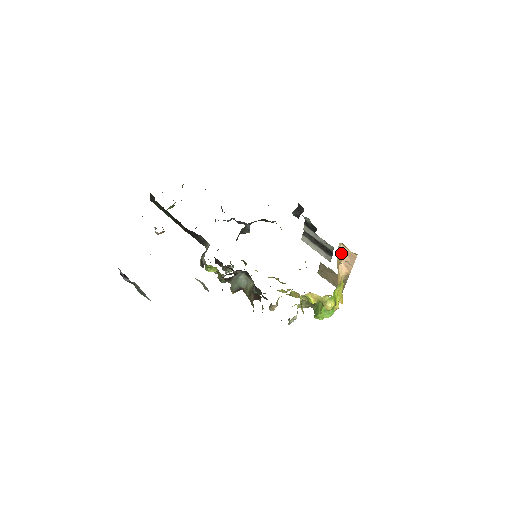
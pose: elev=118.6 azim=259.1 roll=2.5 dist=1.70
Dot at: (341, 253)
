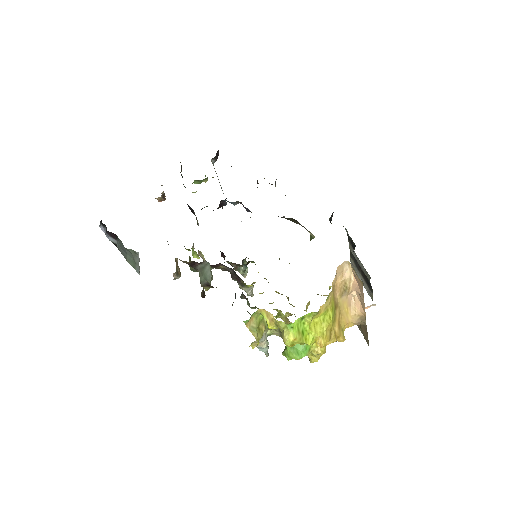
Dot at: (348, 277)
